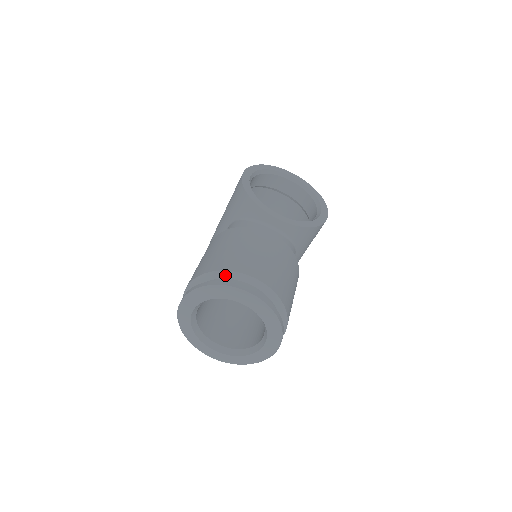
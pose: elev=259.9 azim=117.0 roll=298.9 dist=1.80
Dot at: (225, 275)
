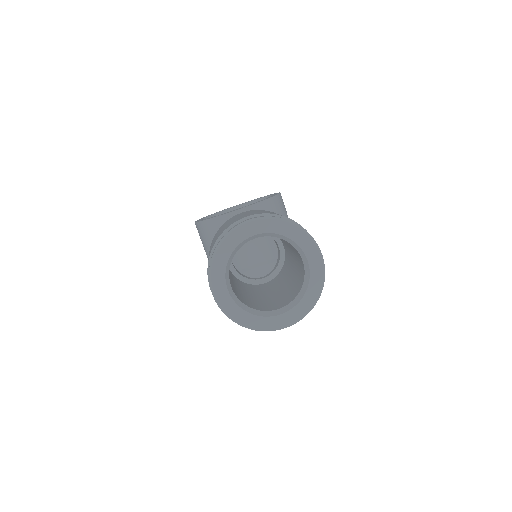
Dot at: occluded
